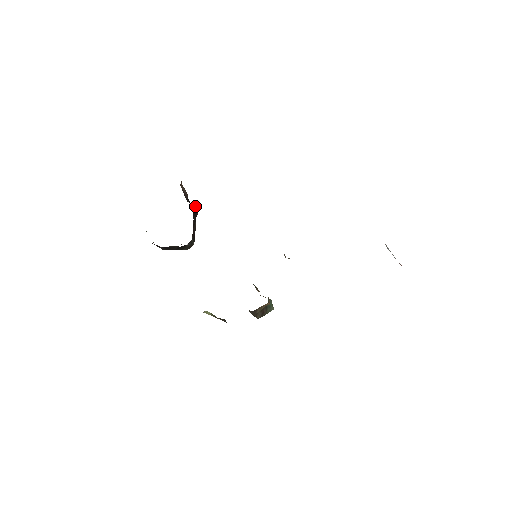
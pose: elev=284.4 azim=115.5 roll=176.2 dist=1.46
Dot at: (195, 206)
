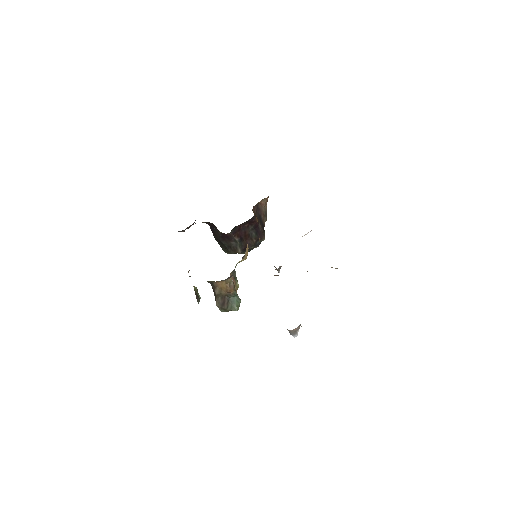
Dot at: occluded
